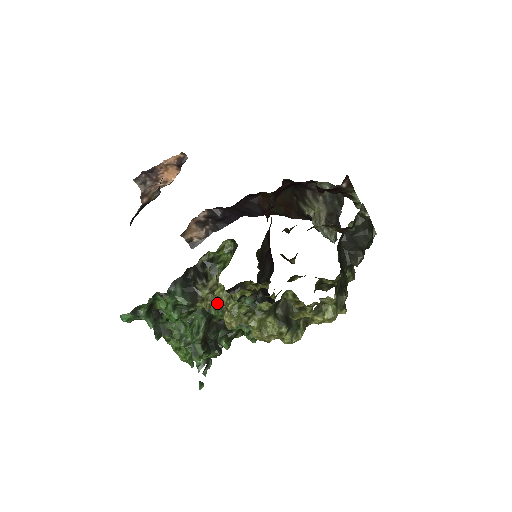
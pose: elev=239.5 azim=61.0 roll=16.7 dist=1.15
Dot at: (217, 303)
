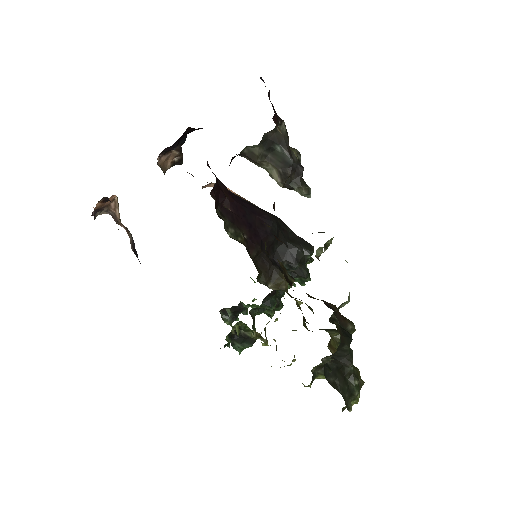
Dot at: (264, 307)
